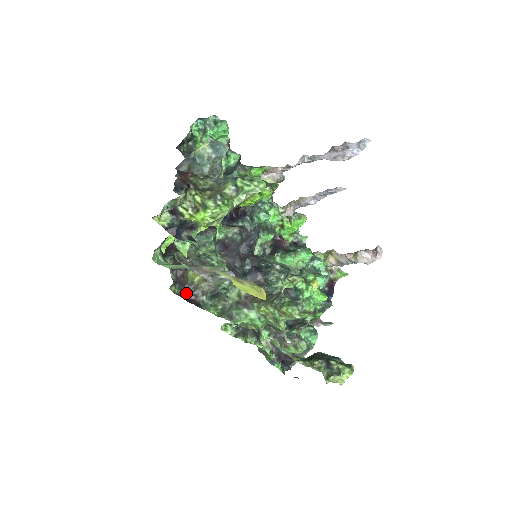
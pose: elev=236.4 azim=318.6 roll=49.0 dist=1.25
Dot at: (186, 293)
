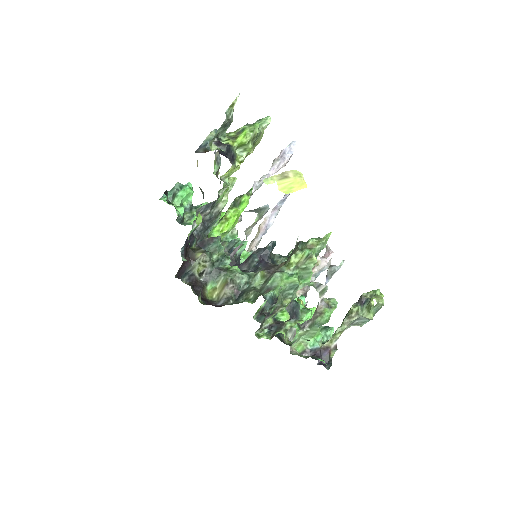
Dot at: (213, 305)
